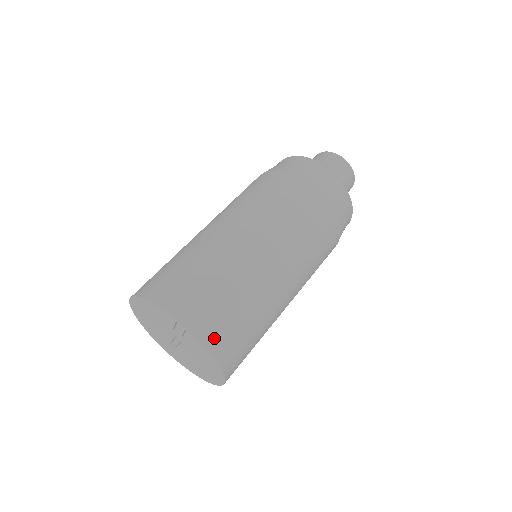
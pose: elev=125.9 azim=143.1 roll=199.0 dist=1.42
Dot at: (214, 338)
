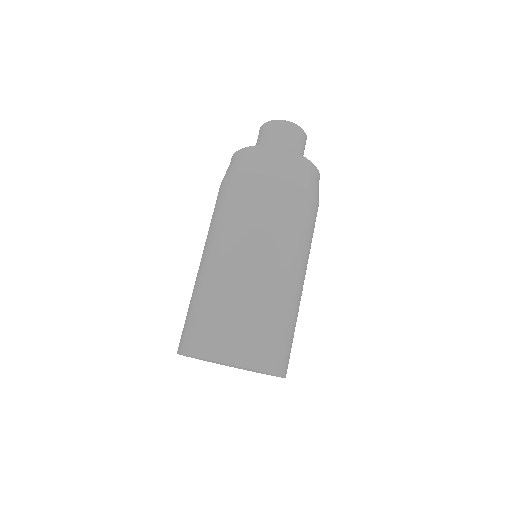
Dot at: occluded
